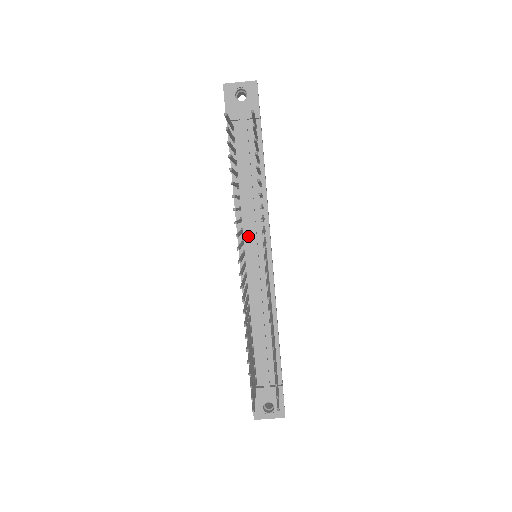
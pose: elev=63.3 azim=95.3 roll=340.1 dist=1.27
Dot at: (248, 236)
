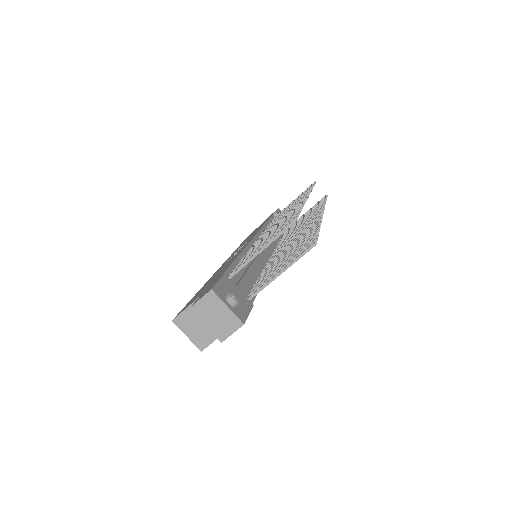
Dot at: occluded
